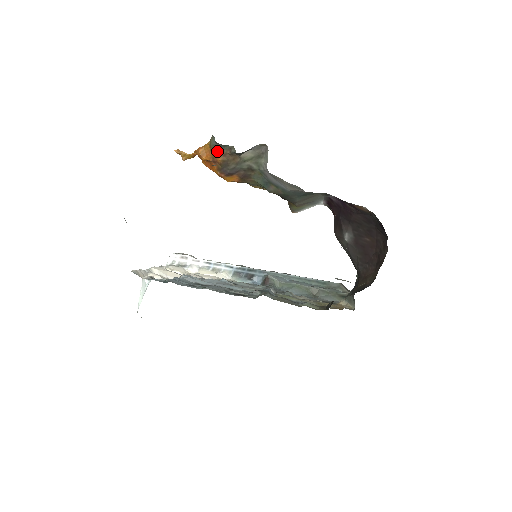
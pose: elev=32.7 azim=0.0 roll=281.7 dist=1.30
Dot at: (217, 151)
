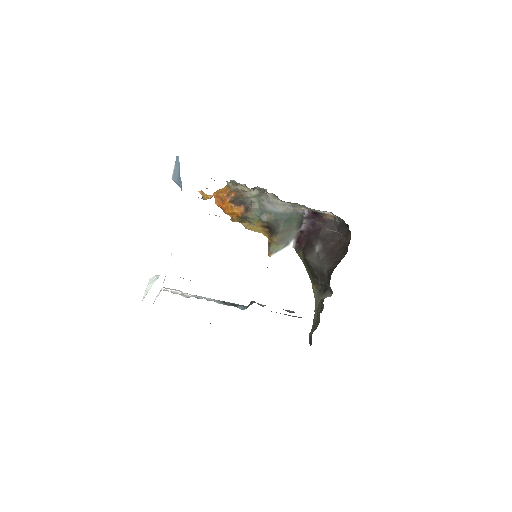
Dot at: (232, 189)
